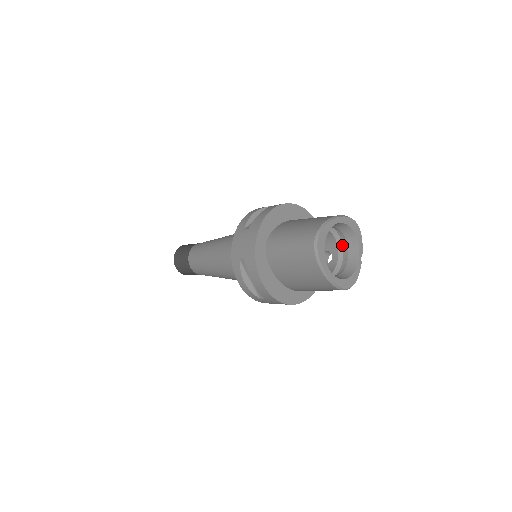
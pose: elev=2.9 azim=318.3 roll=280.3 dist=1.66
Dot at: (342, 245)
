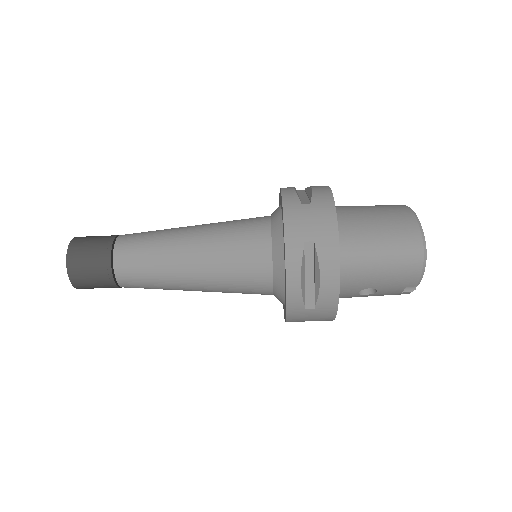
Dot at: occluded
